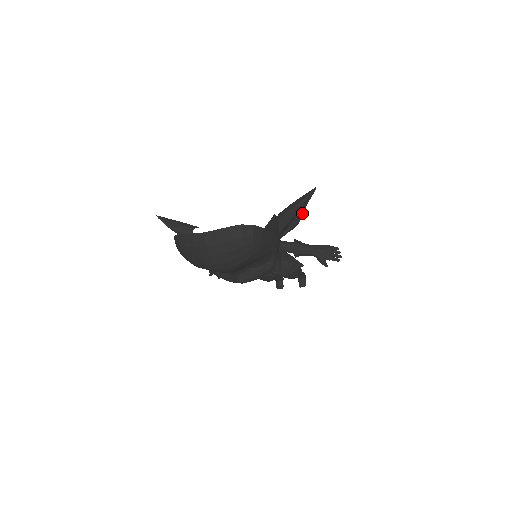
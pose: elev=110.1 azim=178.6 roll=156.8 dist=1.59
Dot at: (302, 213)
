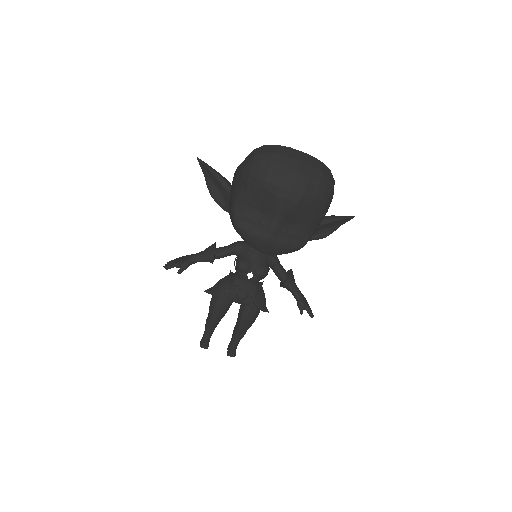
Dot at: (333, 230)
